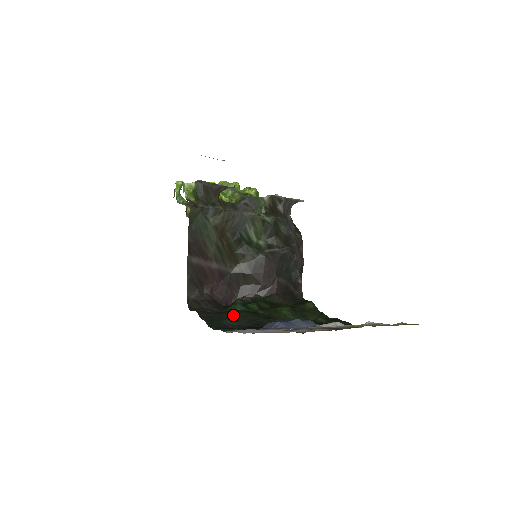
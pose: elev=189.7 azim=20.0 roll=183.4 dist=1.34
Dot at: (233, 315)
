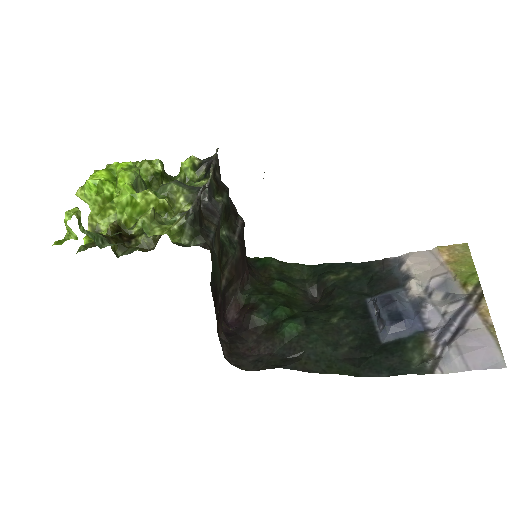
Dot at: (322, 341)
